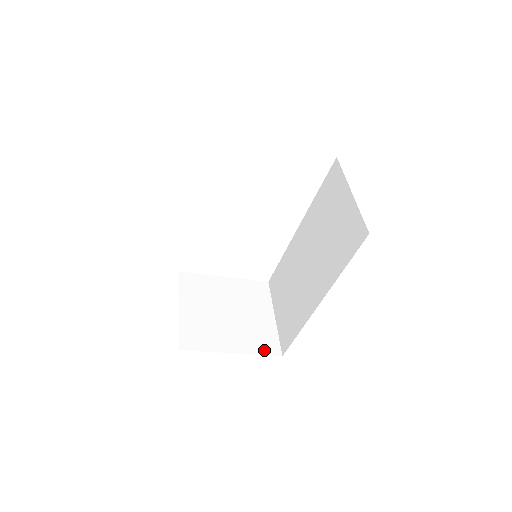
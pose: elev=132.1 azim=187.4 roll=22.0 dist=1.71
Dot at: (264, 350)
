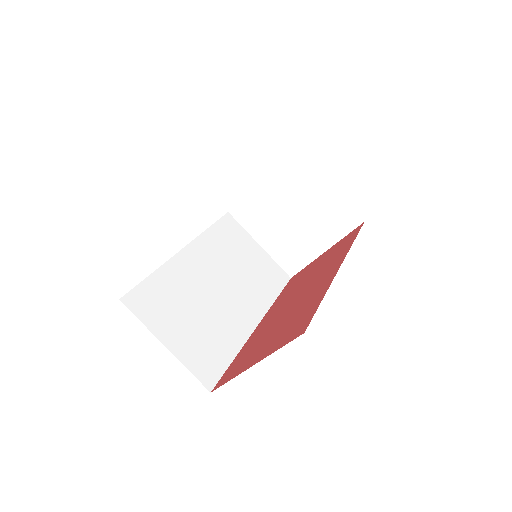
Dot at: (345, 229)
